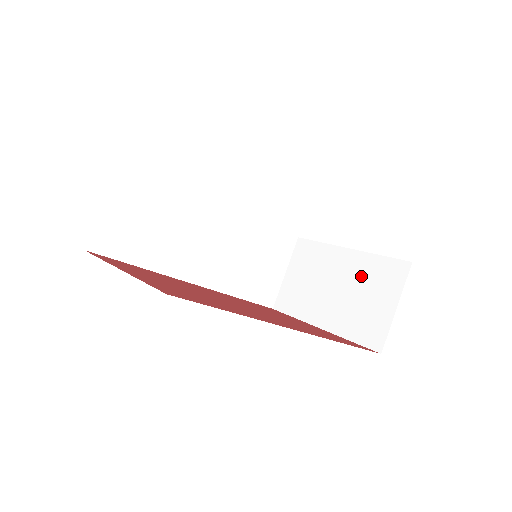
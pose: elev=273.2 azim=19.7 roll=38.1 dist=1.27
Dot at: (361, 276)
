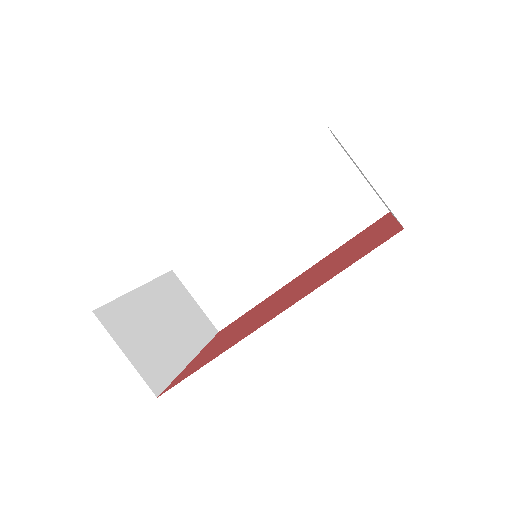
Dot at: occluded
